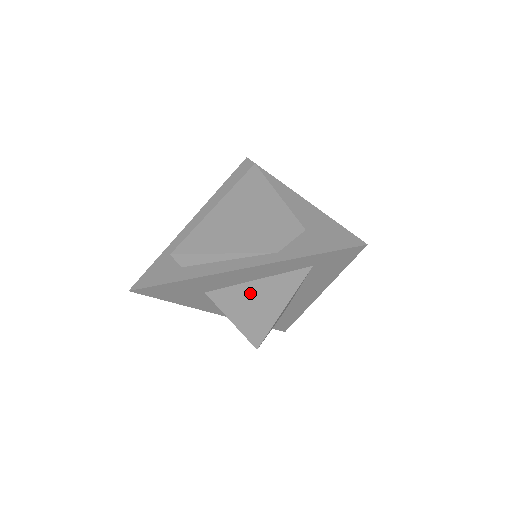
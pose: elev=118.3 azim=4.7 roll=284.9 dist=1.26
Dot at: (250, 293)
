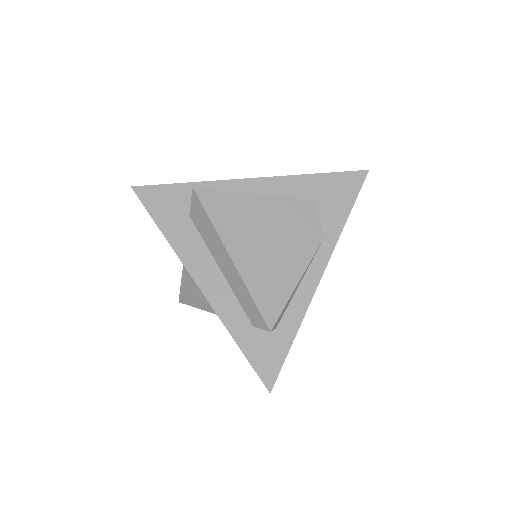
Dot at: occluded
